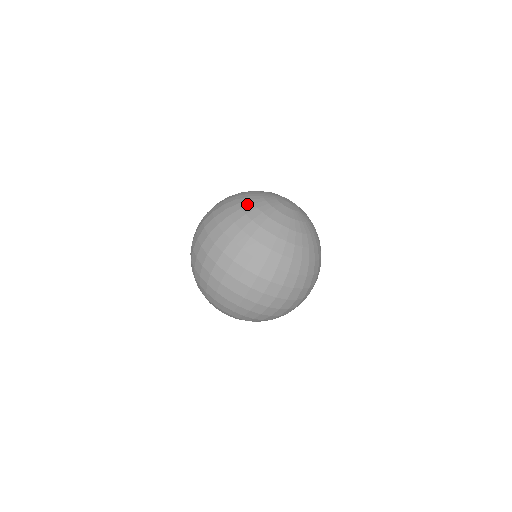
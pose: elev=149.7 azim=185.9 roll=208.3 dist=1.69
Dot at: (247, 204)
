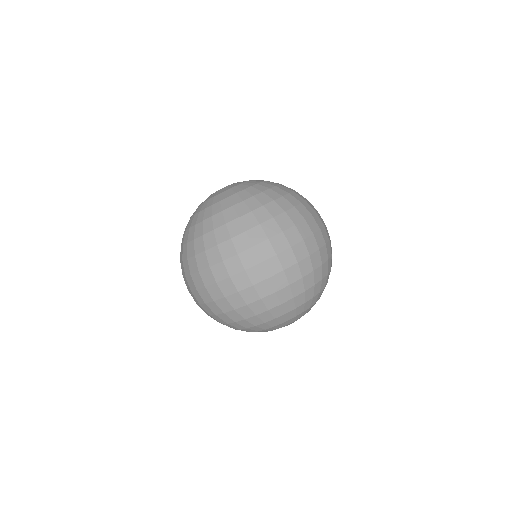
Dot at: (187, 224)
